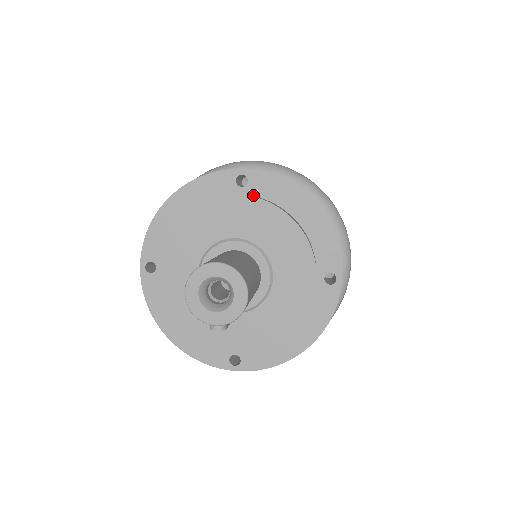
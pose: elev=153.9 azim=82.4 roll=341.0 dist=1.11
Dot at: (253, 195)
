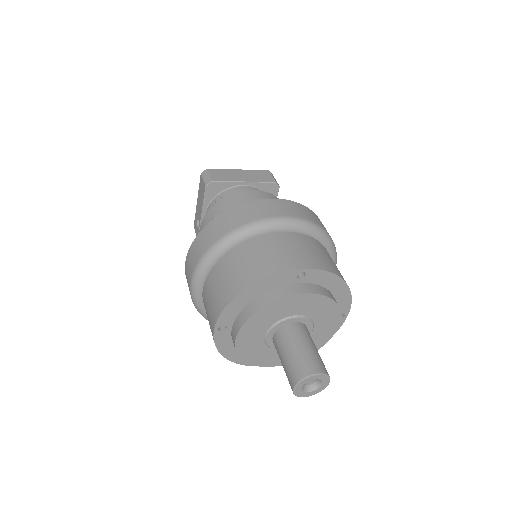
Dot at: (307, 282)
